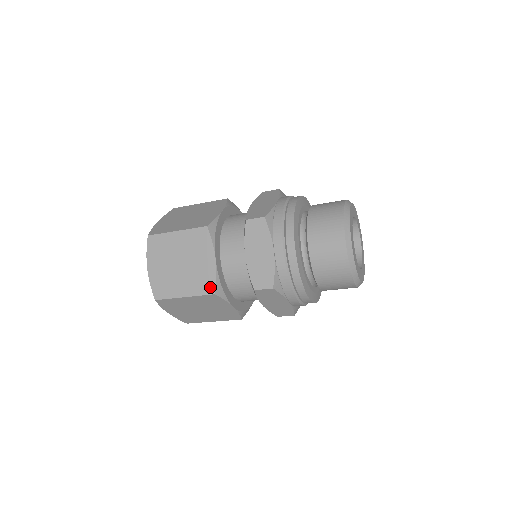
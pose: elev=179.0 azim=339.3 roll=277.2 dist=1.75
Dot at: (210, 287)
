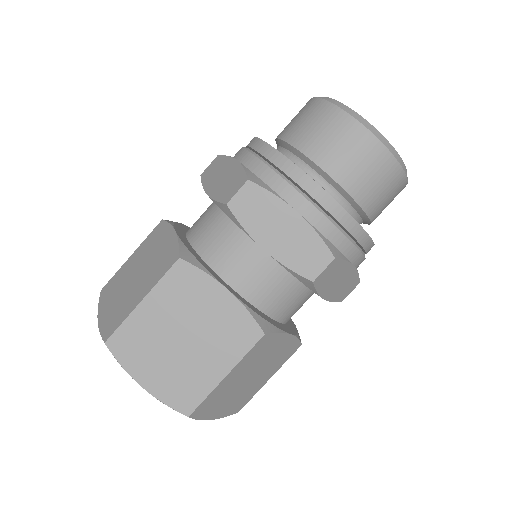
Dot at: (172, 258)
